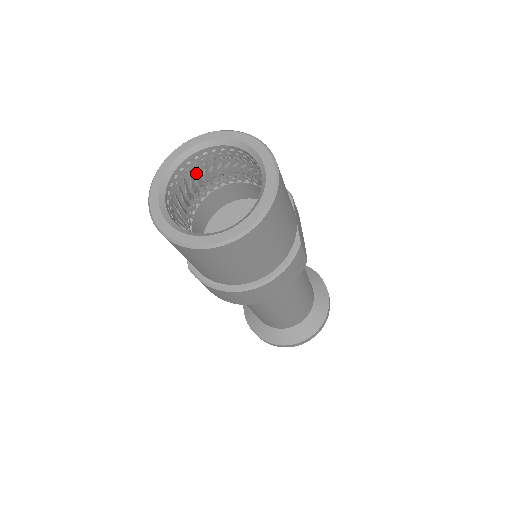
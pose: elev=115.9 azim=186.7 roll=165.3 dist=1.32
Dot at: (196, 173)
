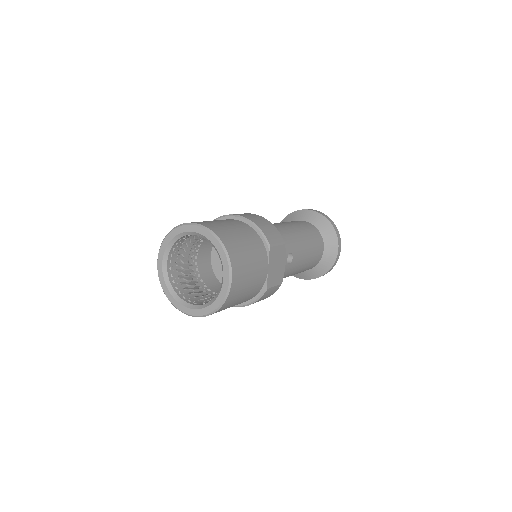
Dot at: occluded
